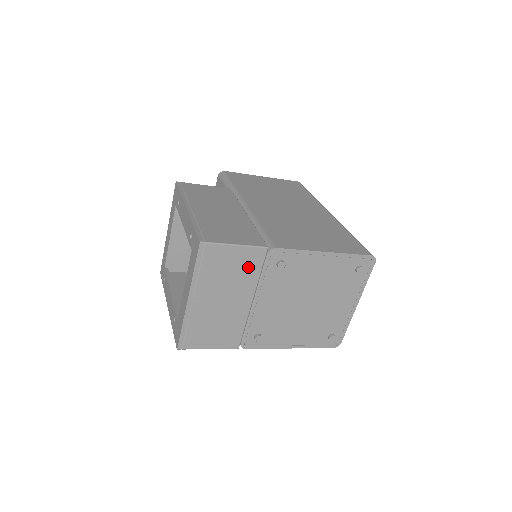
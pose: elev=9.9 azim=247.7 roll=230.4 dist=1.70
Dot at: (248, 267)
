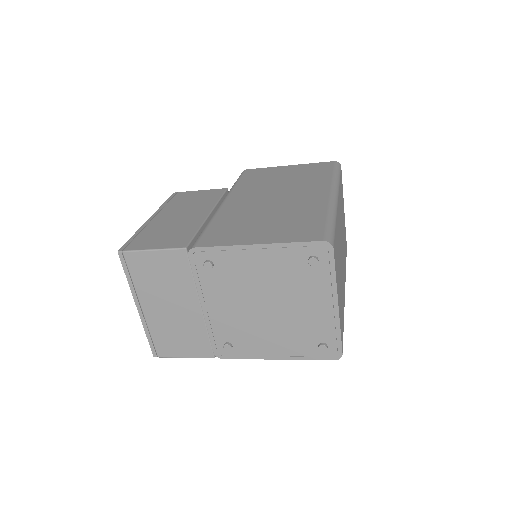
Dot at: (176, 271)
